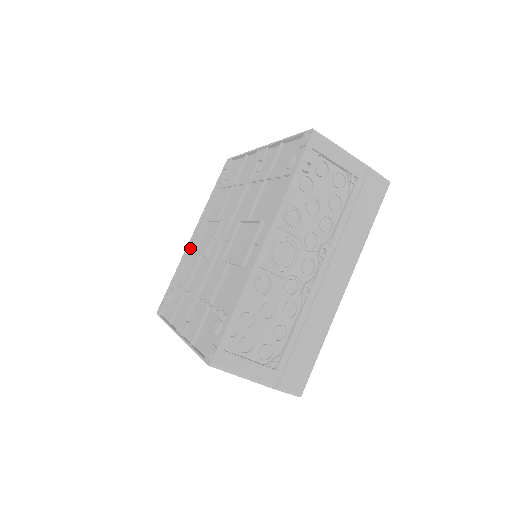
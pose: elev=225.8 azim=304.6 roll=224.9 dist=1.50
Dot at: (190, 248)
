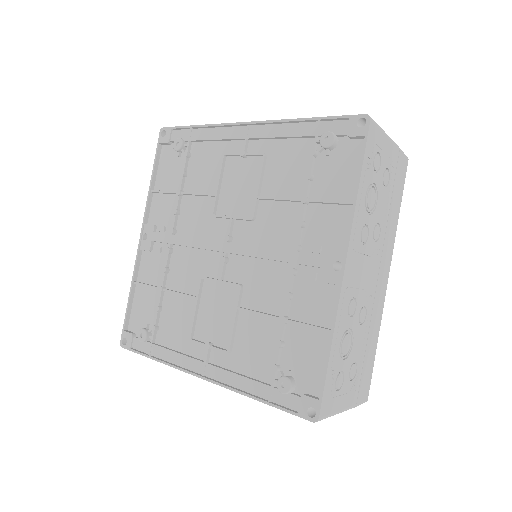
Dot at: (230, 138)
